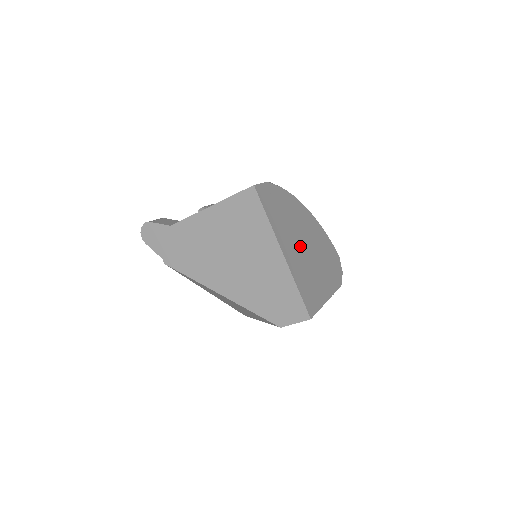
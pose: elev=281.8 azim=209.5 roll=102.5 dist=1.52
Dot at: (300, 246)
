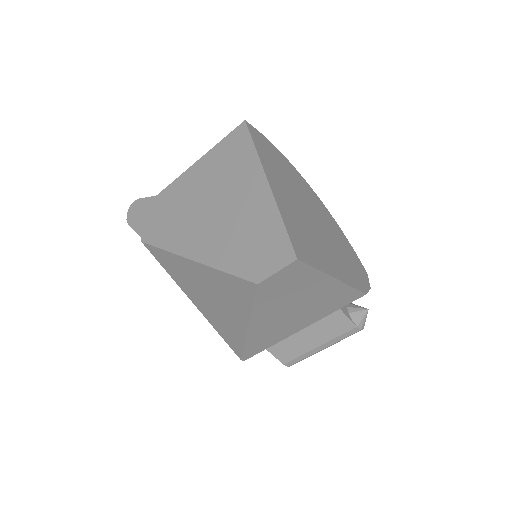
Dot at: (301, 207)
